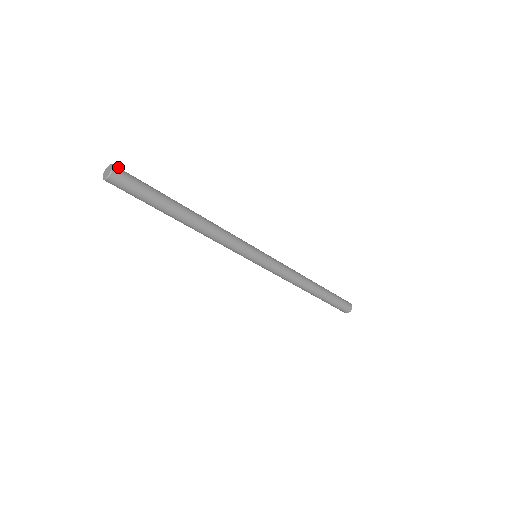
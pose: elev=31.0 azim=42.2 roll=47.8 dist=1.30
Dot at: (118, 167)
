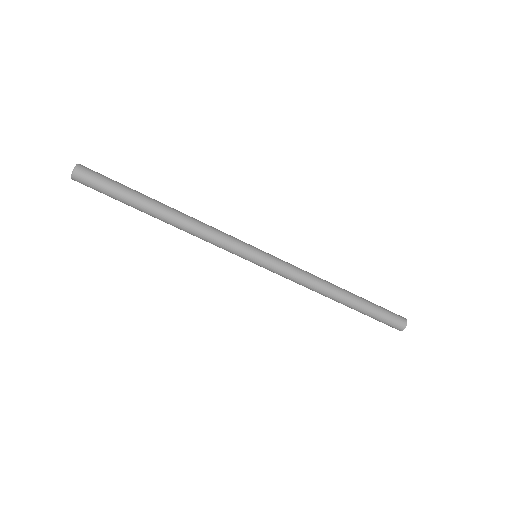
Dot at: occluded
